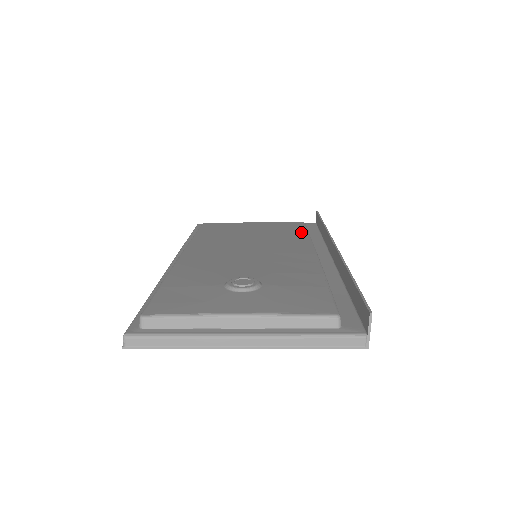
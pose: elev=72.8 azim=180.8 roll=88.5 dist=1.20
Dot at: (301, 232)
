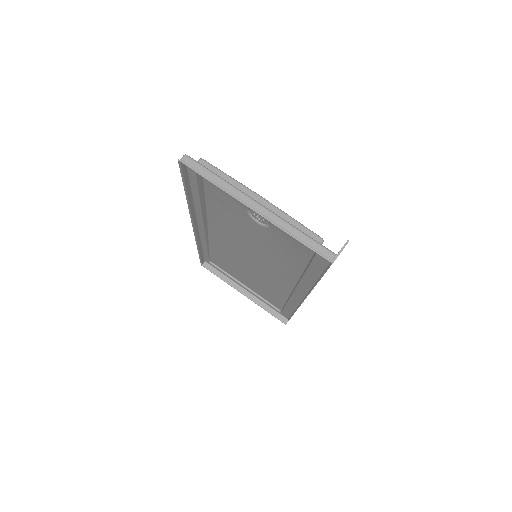
Dot at: occluded
